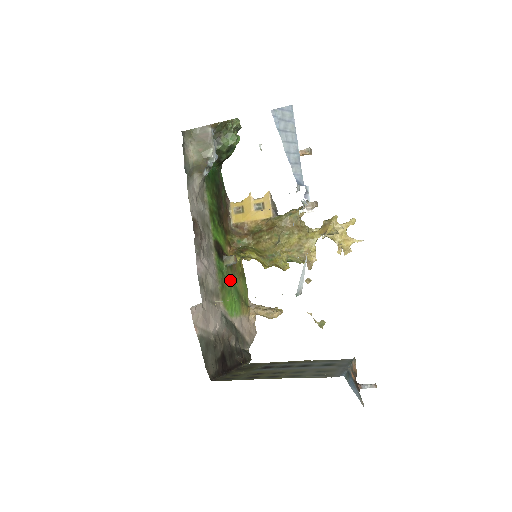
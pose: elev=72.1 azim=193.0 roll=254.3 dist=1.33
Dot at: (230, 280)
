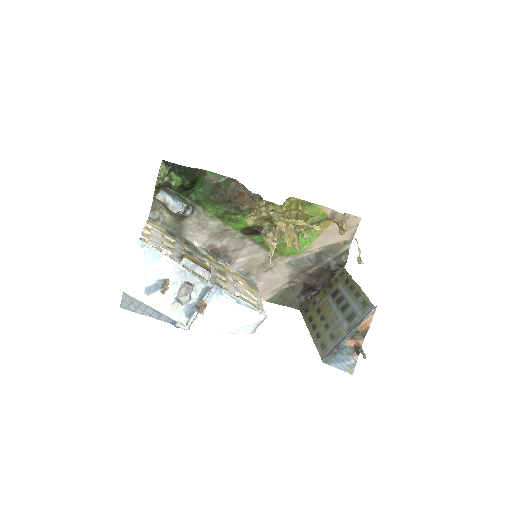
Dot at: occluded
